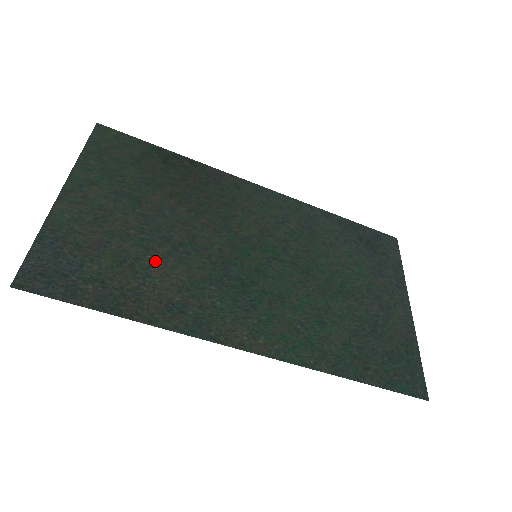
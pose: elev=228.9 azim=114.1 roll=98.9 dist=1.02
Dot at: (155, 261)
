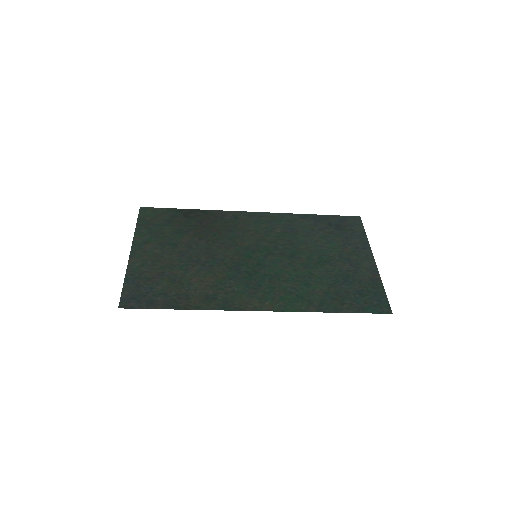
Dot at: (193, 275)
